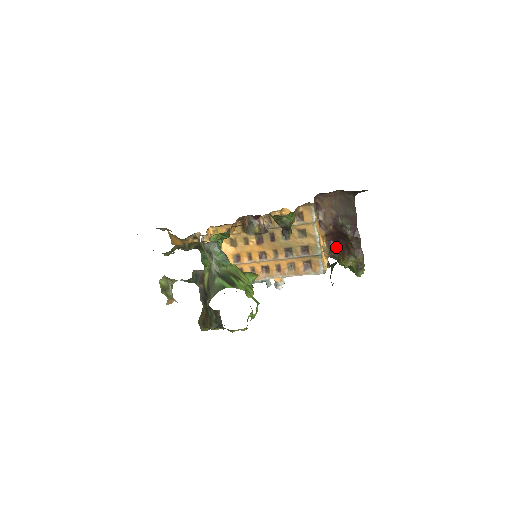
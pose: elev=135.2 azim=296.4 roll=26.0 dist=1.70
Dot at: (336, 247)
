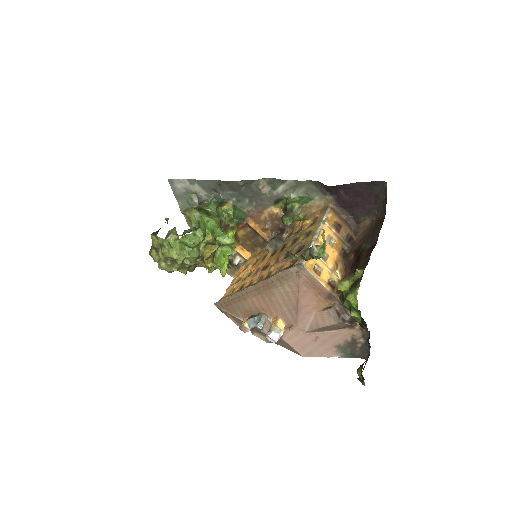
Dot at: occluded
